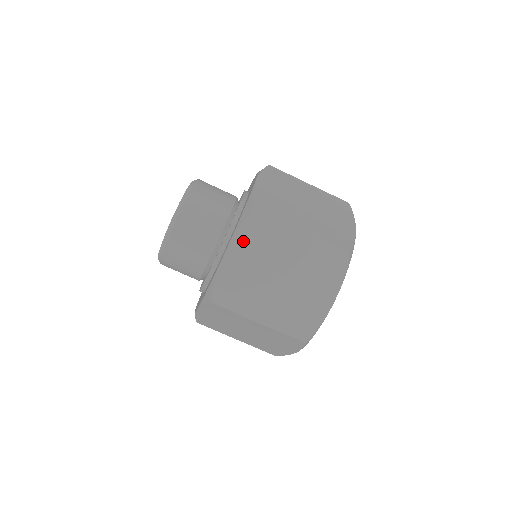
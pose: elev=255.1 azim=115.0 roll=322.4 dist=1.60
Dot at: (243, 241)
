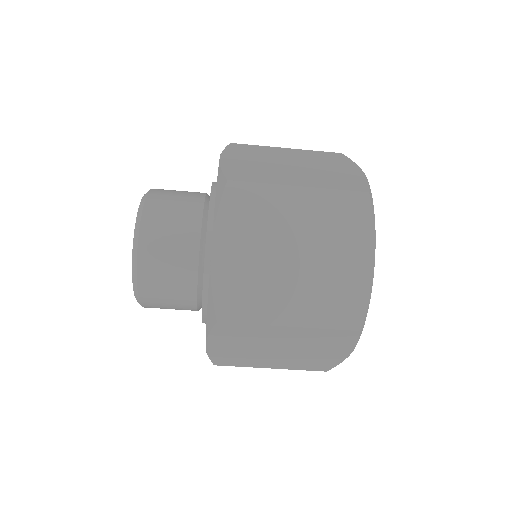
Dot at: (220, 339)
